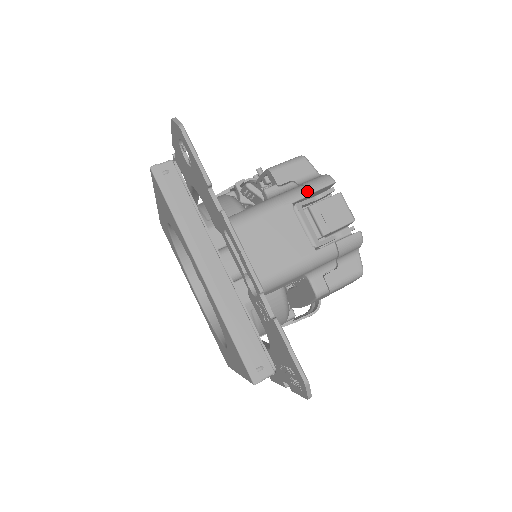
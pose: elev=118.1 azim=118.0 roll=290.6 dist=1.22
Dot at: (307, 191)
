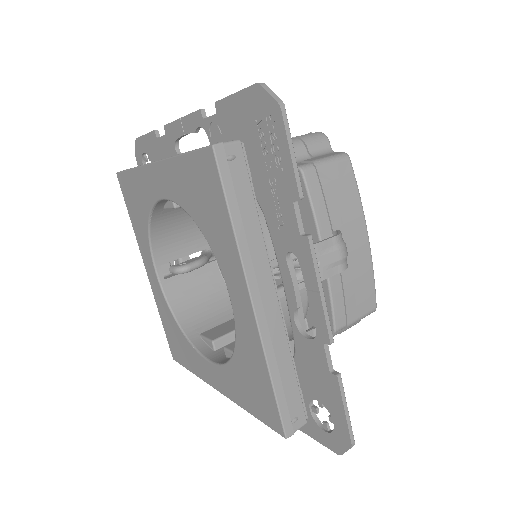
Dot at: occluded
